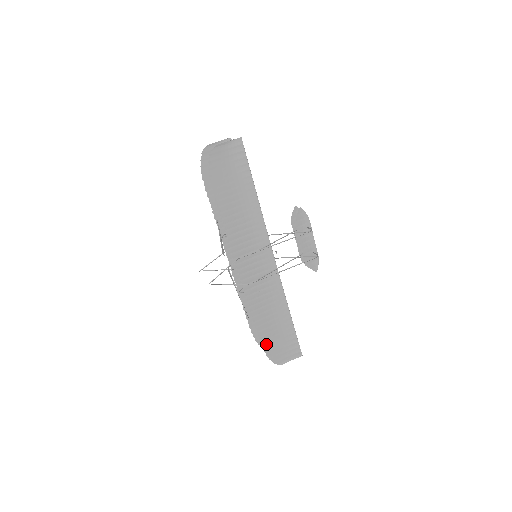
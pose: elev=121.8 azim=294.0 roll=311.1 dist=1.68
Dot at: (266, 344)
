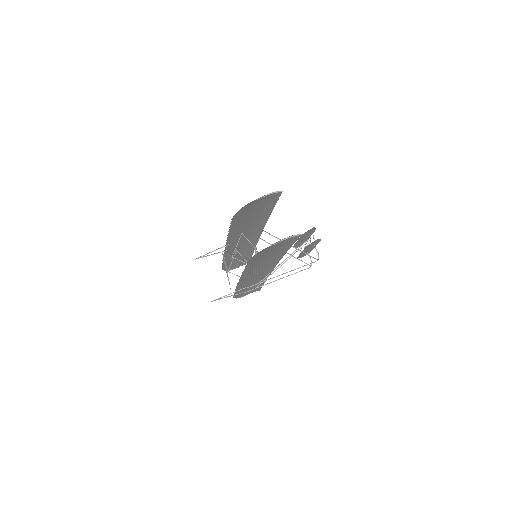
Dot at: occluded
